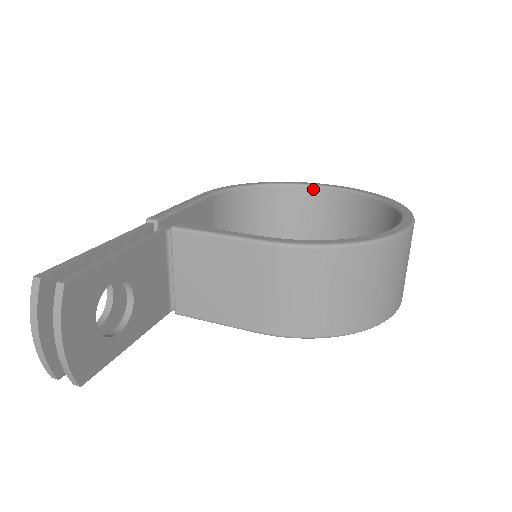
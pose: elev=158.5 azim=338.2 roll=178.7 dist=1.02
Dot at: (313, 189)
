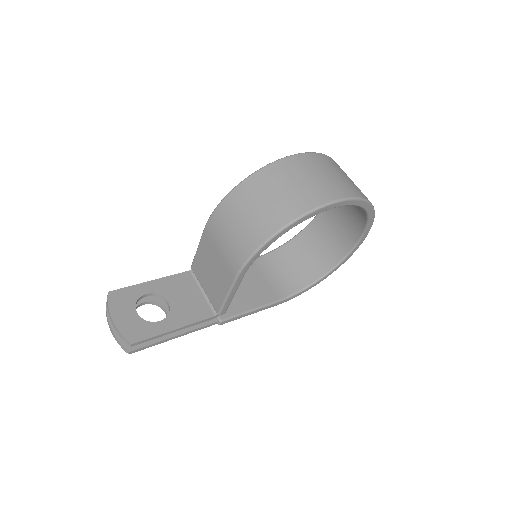
Dot at: occluded
